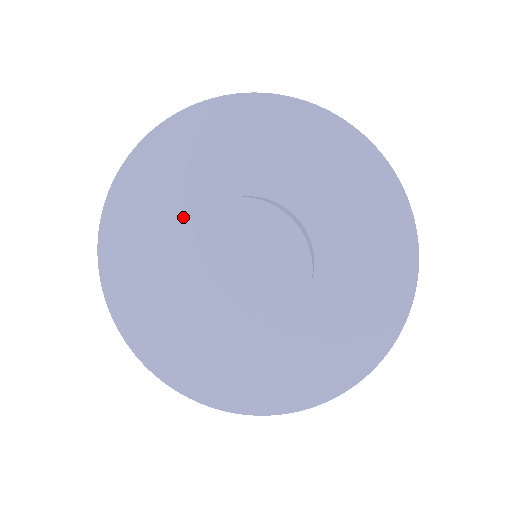
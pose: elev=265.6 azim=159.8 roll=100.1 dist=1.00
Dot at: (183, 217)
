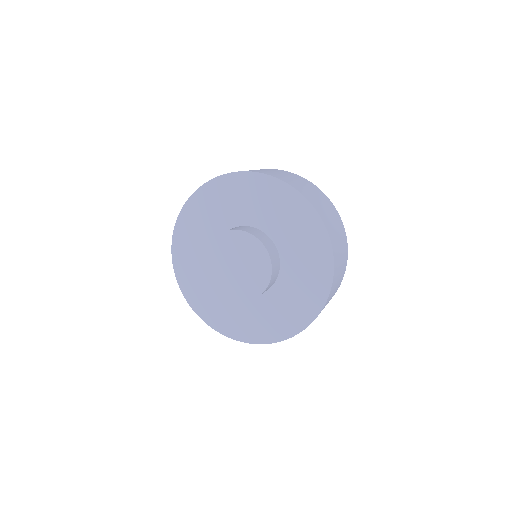
Dot at: (243, 218)
